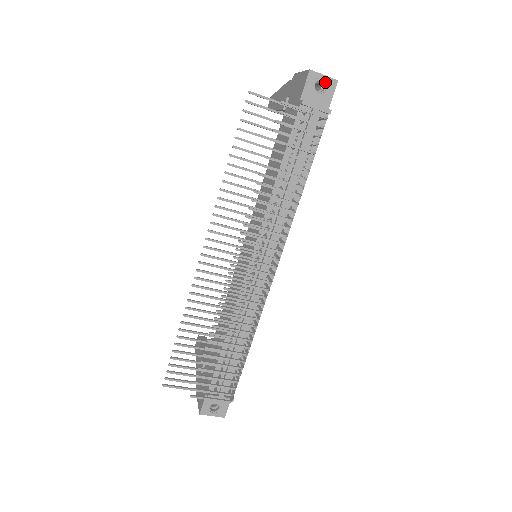
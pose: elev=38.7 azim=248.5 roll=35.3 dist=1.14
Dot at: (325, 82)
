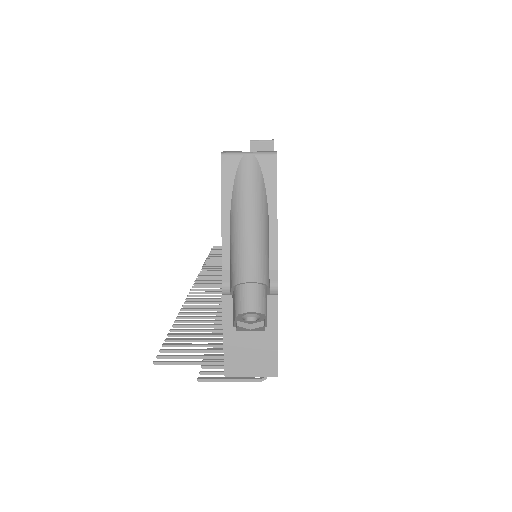
Dot at: (257, 371)
